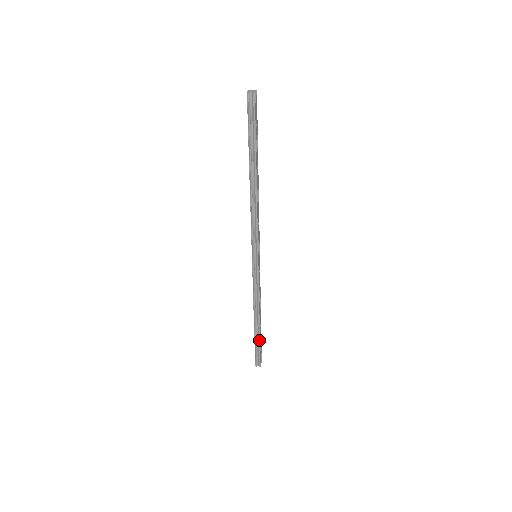
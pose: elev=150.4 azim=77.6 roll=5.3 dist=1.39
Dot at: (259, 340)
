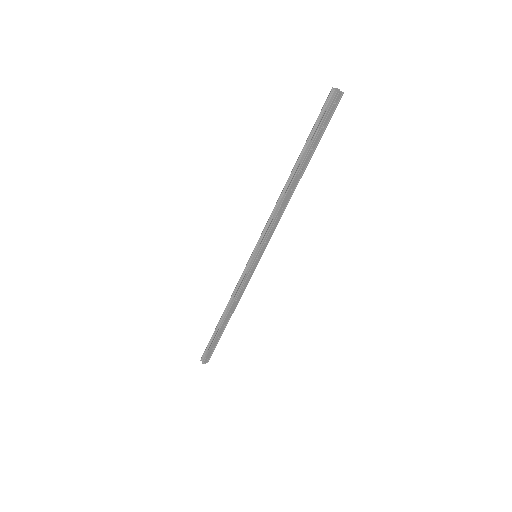
Dot at: (215, 337)
